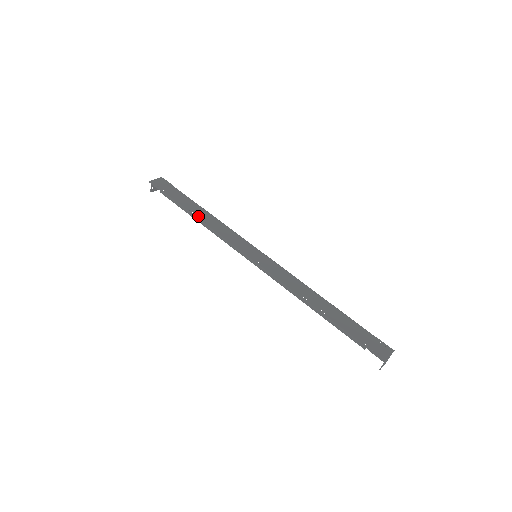
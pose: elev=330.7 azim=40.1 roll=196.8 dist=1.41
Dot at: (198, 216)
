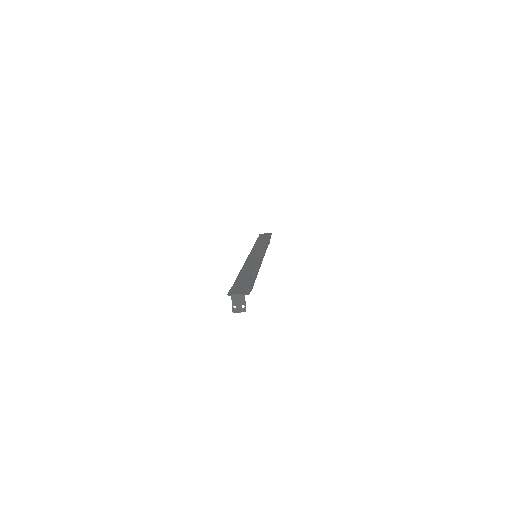
Dot at: (257, 243)
